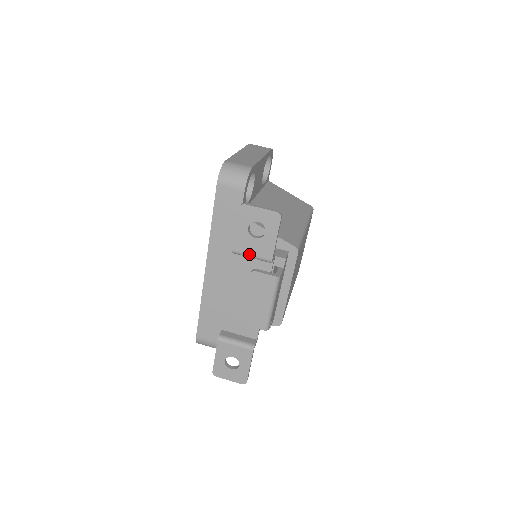
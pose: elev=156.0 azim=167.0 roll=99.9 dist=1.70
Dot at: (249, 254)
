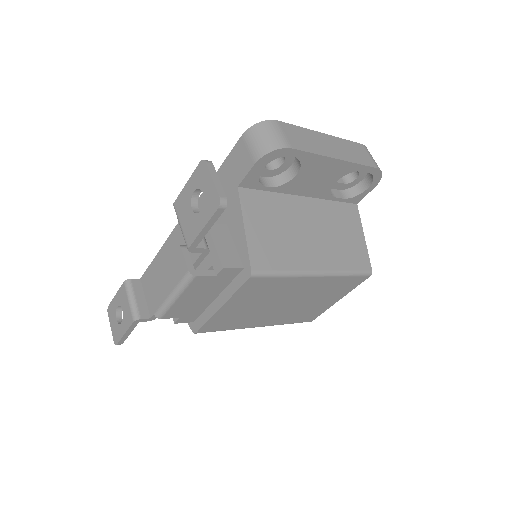
Dot at: (180, 221)
